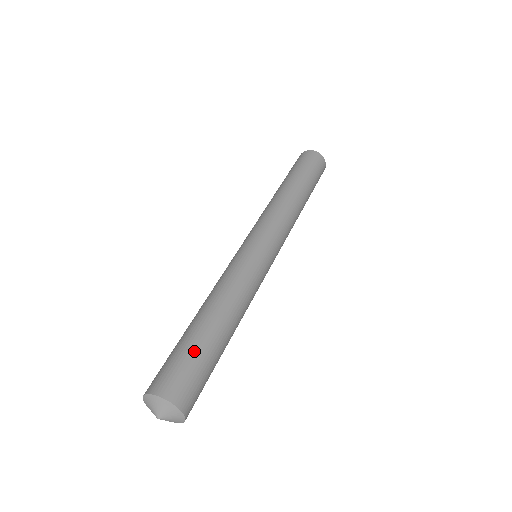
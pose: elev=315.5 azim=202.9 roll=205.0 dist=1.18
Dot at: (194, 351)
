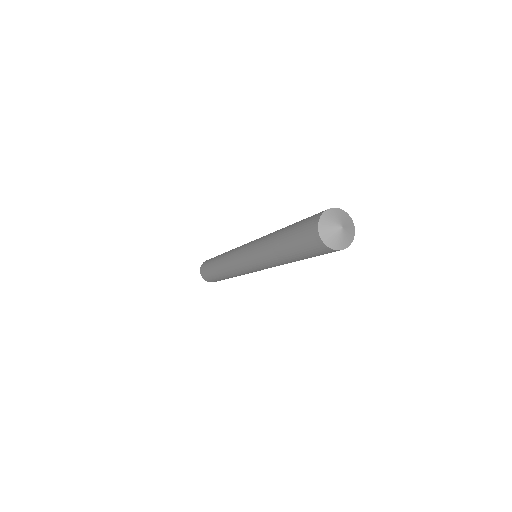
Dot at: occluded
